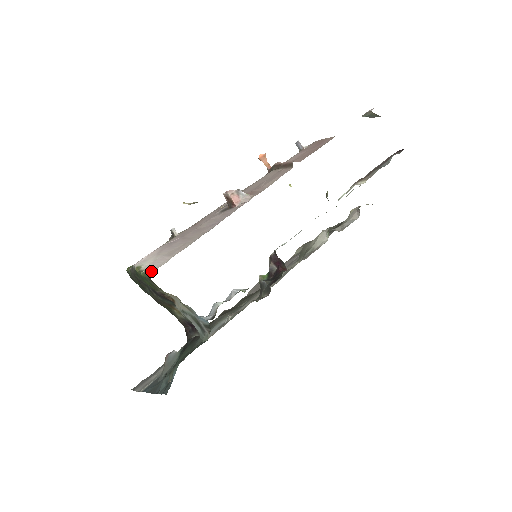
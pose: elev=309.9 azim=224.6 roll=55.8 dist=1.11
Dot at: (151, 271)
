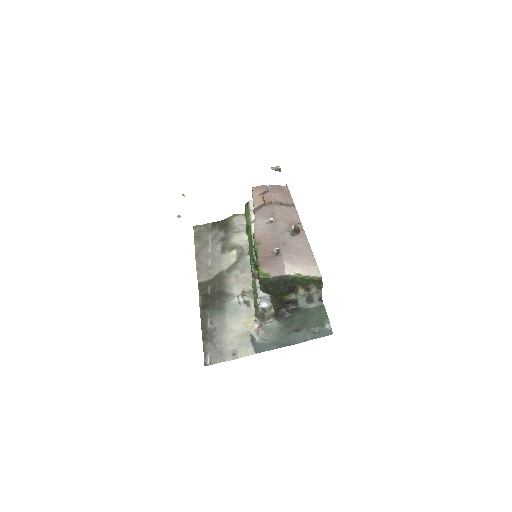
Dot at: (319, 276)
